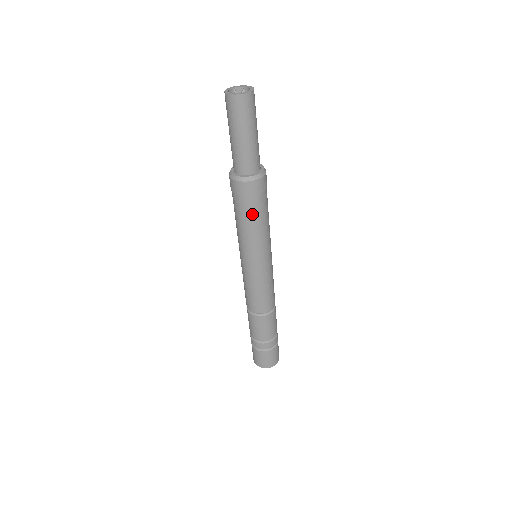
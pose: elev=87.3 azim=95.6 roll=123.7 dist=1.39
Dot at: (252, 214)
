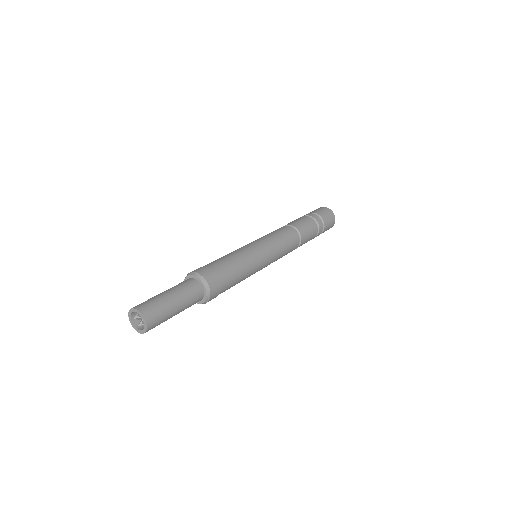
Dot at: (229, 288)
